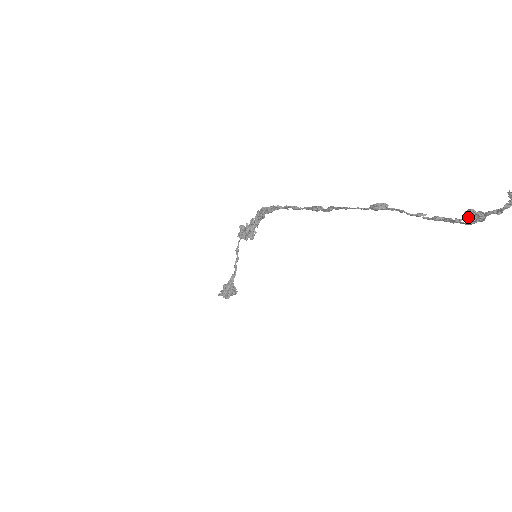
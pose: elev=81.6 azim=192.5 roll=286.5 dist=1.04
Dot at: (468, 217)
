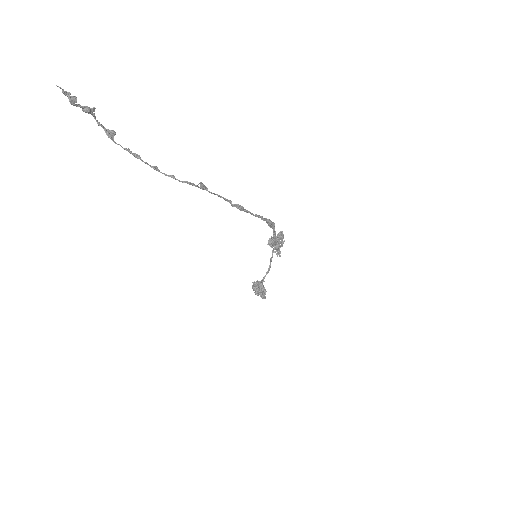
Dot at: (111, 134)
